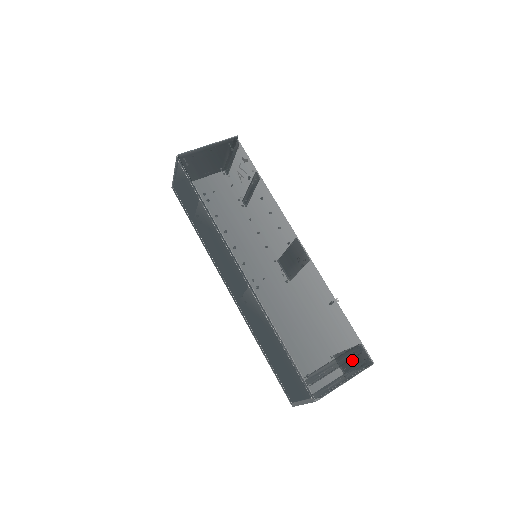
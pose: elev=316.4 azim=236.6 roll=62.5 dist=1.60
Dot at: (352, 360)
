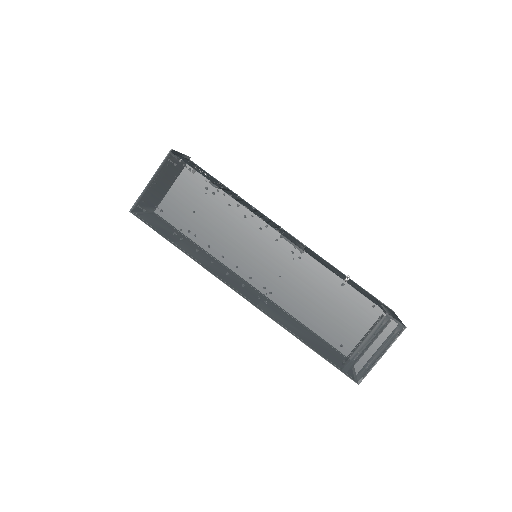
Dot at: (382, 334)
